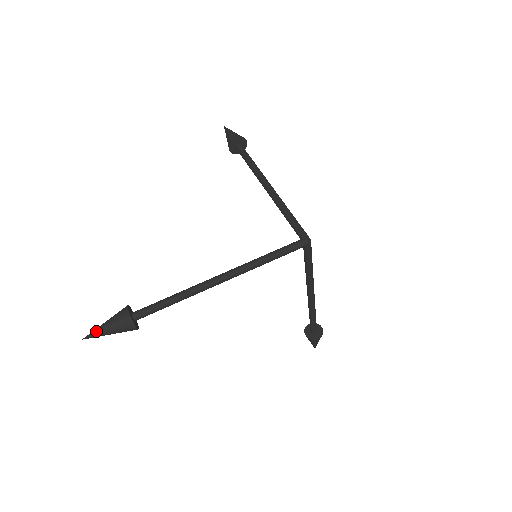
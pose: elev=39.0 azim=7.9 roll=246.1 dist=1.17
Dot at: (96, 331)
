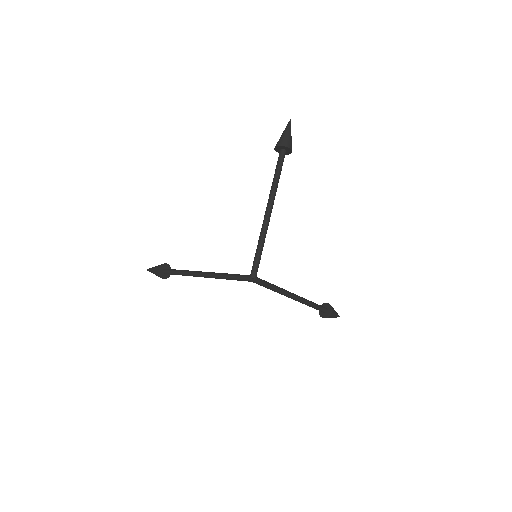
Dot at: (150, 270)
